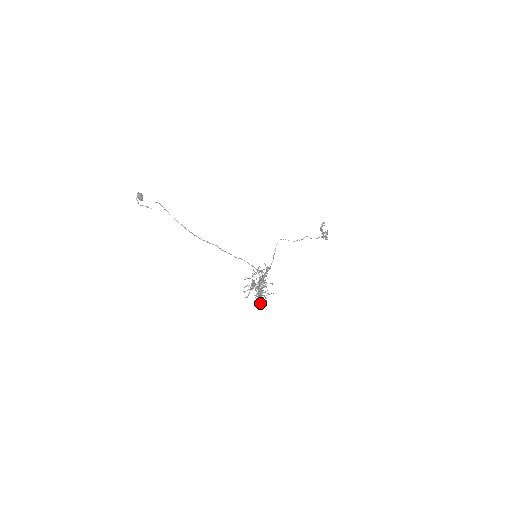
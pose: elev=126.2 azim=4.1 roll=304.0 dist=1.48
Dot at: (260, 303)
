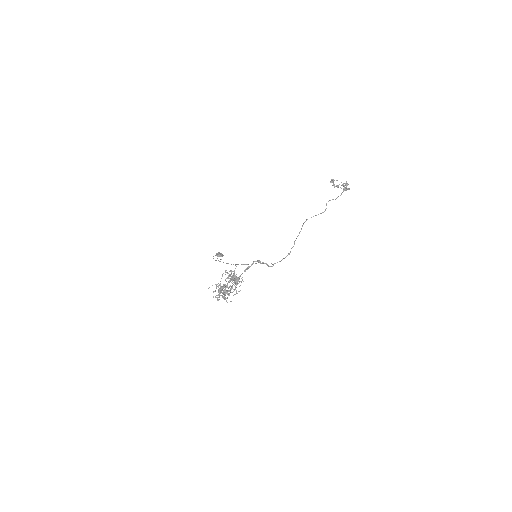
Dot at: (224, 299)
